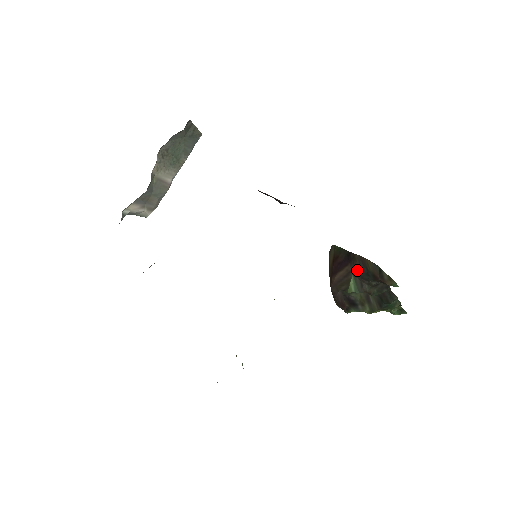
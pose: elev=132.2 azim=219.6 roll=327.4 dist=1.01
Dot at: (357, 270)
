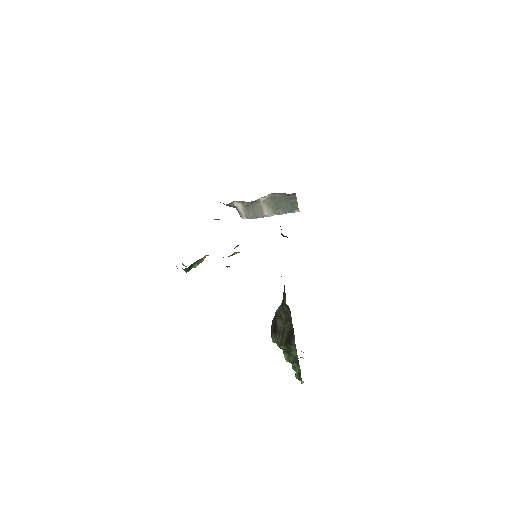
Dot at: occluded
